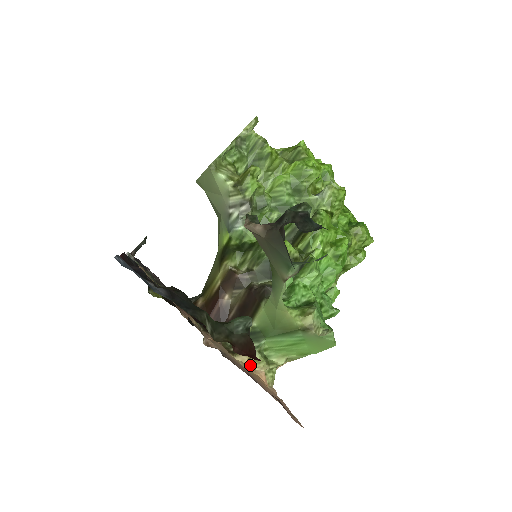
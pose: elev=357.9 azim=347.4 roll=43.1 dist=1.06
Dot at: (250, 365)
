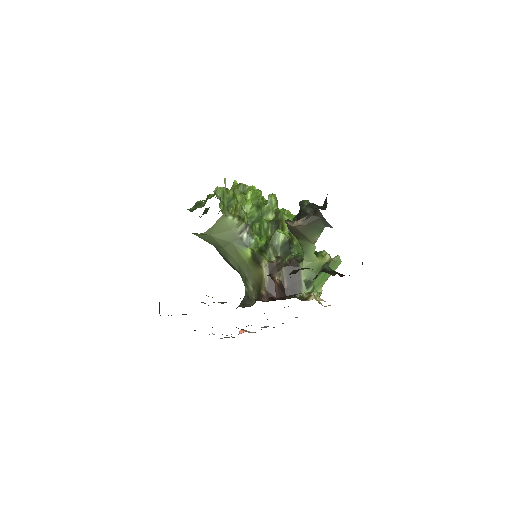
Dot at: (316, 299)
